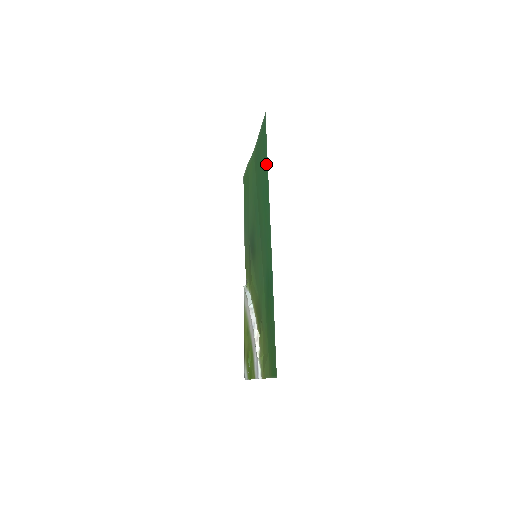
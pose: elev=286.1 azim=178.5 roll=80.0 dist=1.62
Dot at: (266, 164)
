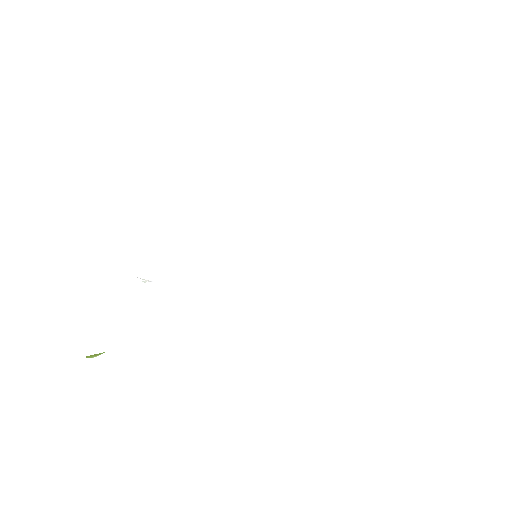
Dot at: occluded
